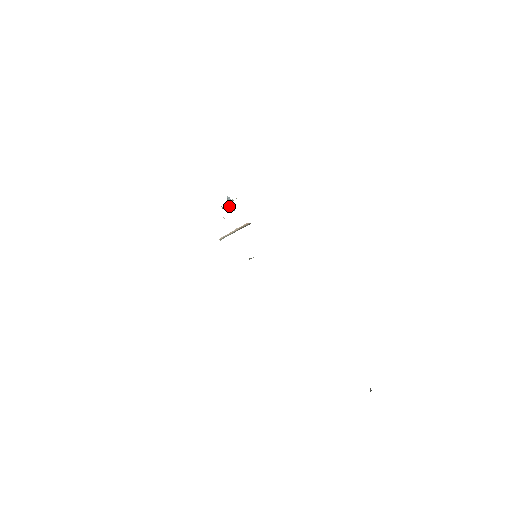
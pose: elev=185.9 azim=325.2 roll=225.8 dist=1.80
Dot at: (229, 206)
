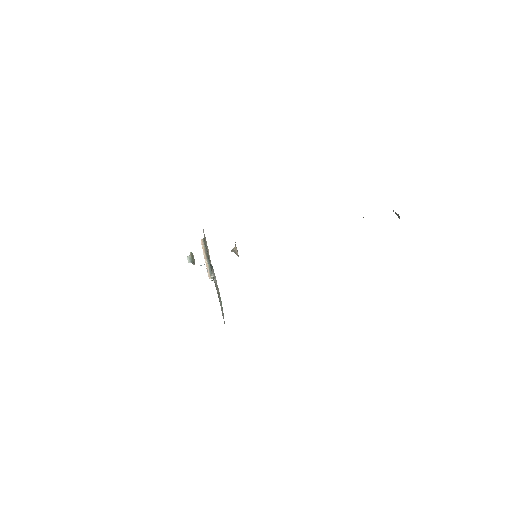
Dot at: occluded
